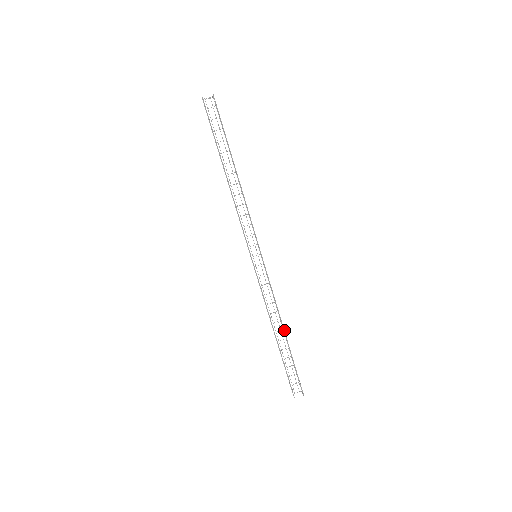
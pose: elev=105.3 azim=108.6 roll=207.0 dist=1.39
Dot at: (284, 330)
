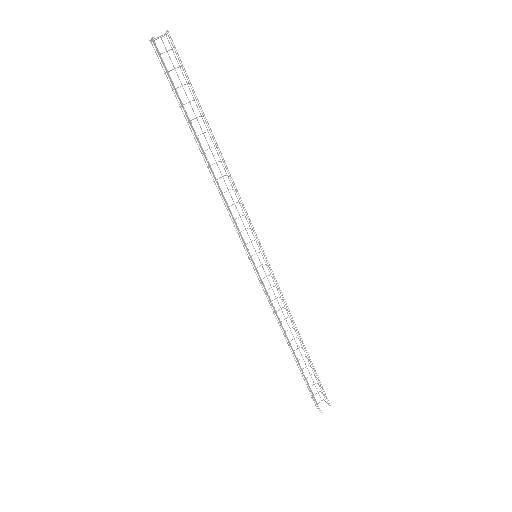
Dot at: occluded
